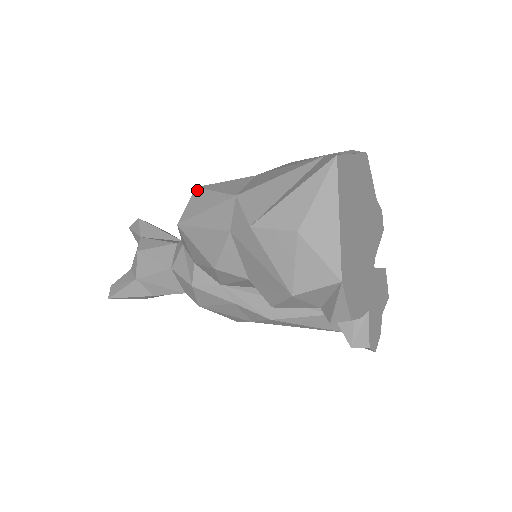
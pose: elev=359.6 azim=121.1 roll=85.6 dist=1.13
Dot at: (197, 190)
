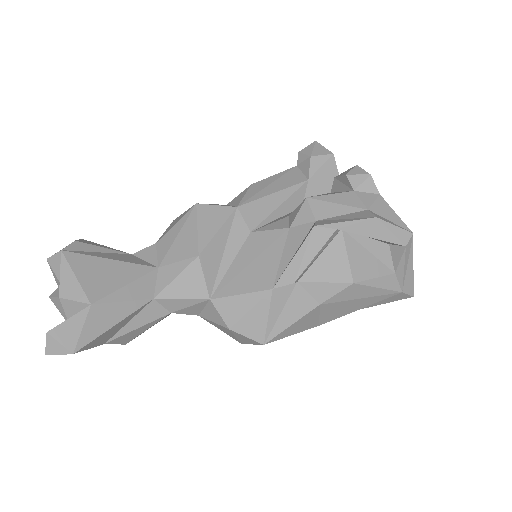
Dot at: occluded
